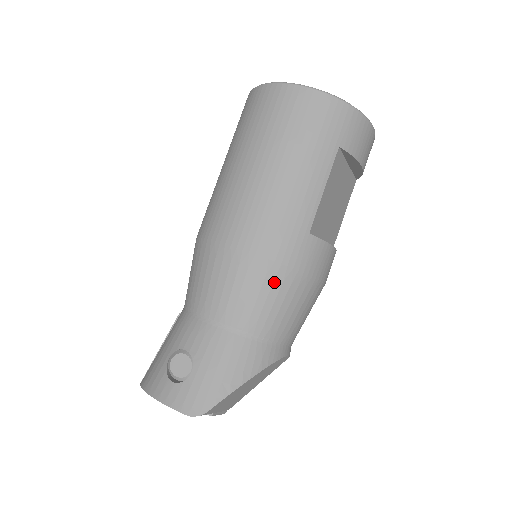
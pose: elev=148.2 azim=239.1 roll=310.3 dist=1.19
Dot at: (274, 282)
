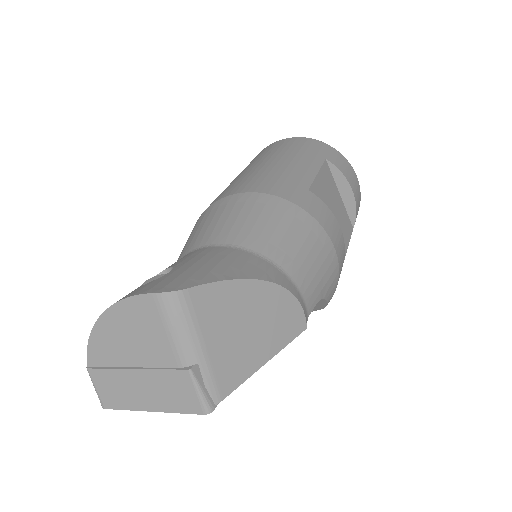
Dot at: (275, 210)
